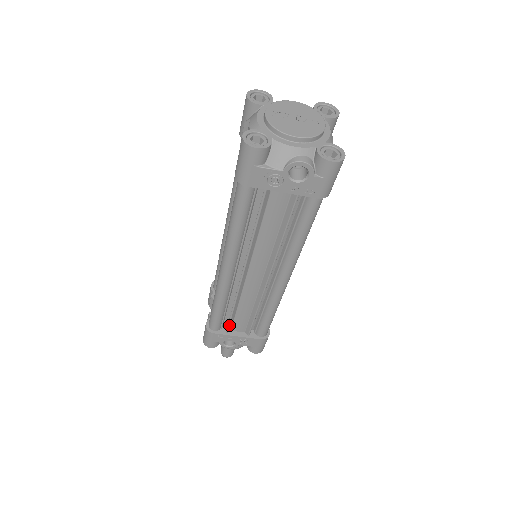
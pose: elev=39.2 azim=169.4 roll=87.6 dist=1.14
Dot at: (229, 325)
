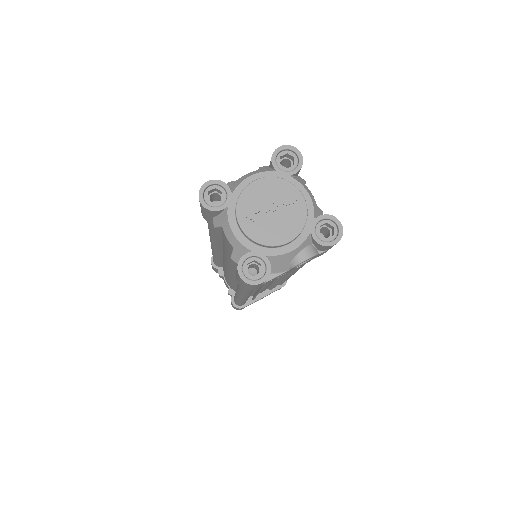
Dot at: (254, 298)
